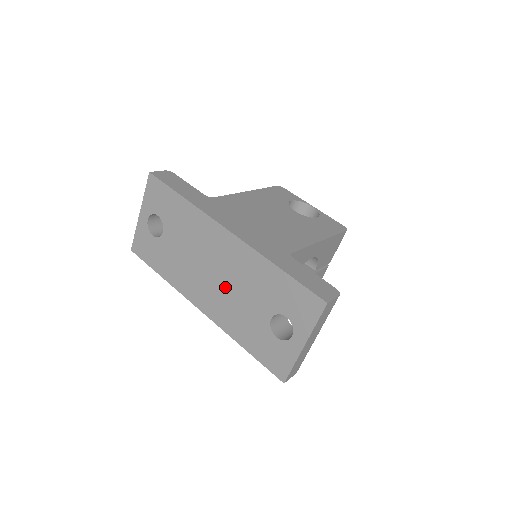
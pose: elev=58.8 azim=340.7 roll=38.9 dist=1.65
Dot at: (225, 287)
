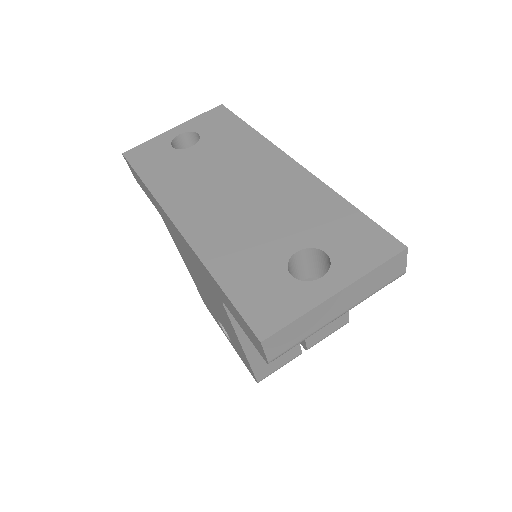
Dot at: (243, 207)
